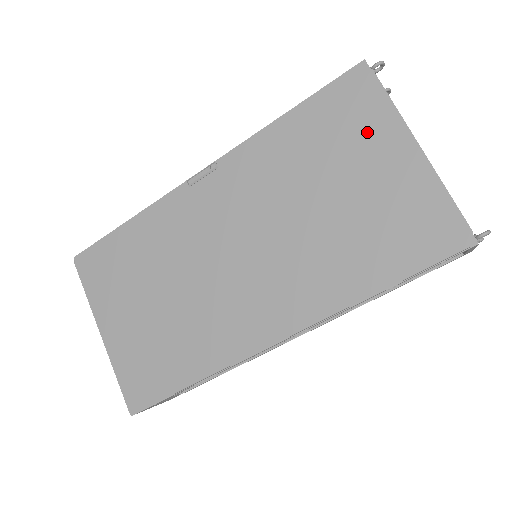
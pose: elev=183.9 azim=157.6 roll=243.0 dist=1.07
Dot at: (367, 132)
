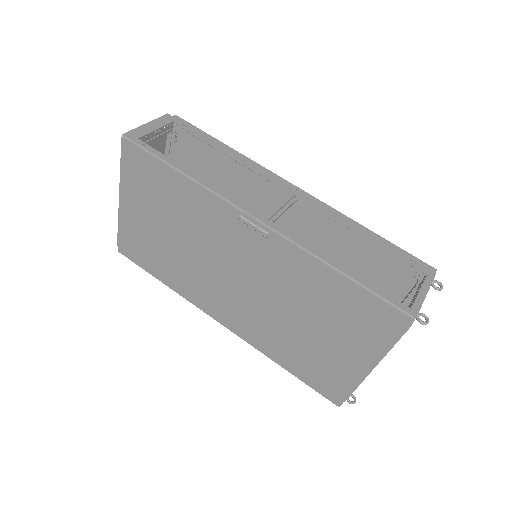
Dot at: (361, 339)
